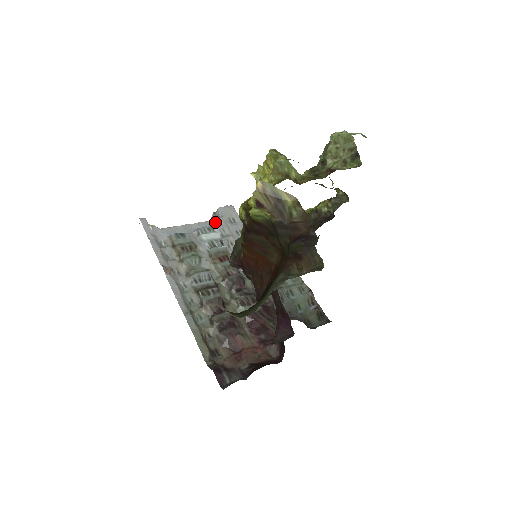
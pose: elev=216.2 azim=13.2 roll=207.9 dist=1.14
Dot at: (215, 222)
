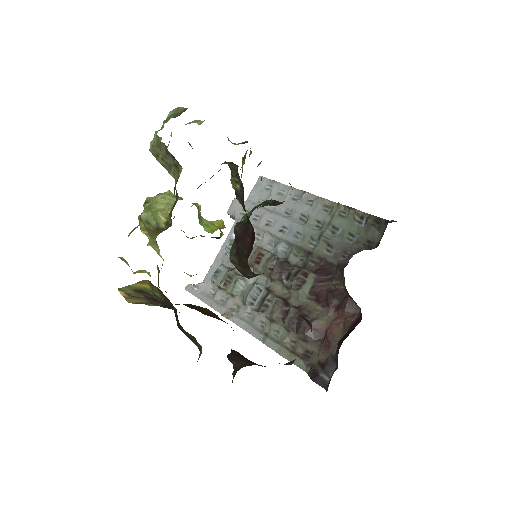
Dot at: (233, 229)
